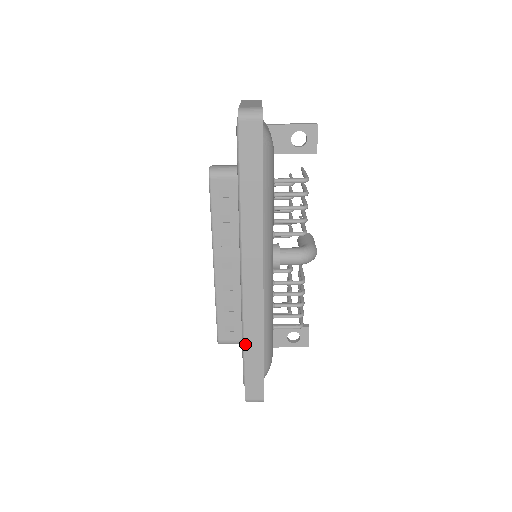
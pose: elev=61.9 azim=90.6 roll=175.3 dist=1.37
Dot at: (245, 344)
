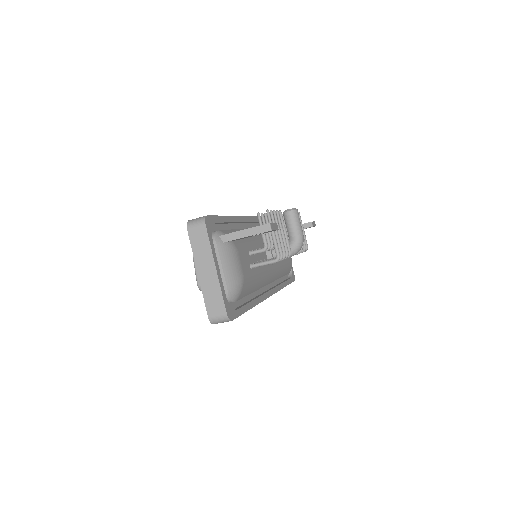
Dot at: occluded
